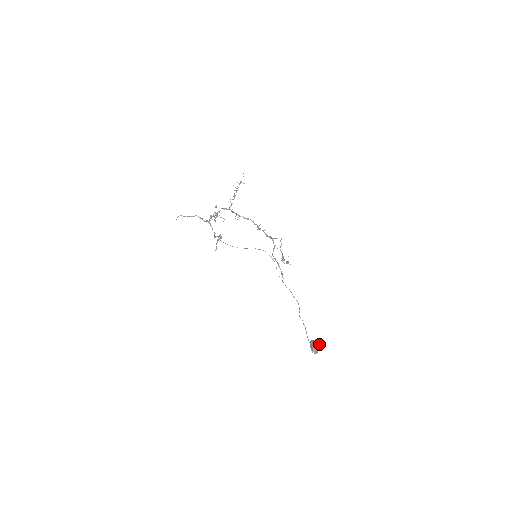
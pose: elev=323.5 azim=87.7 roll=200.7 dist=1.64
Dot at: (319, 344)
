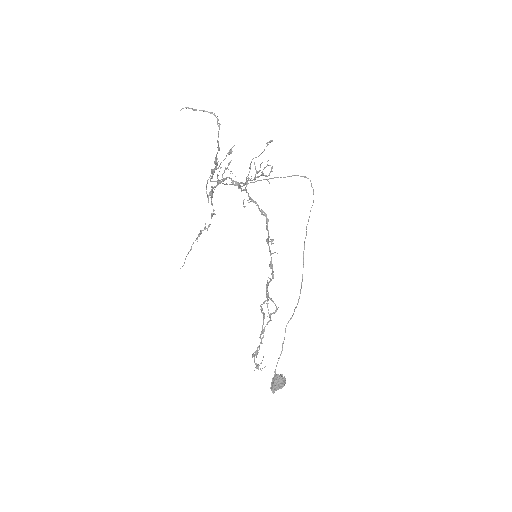
Dot at: (283, 384)
